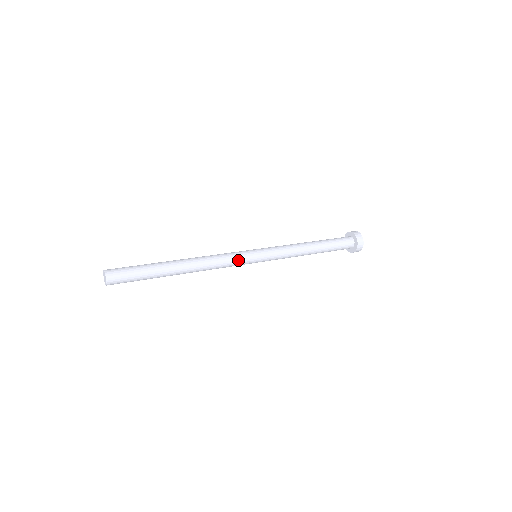
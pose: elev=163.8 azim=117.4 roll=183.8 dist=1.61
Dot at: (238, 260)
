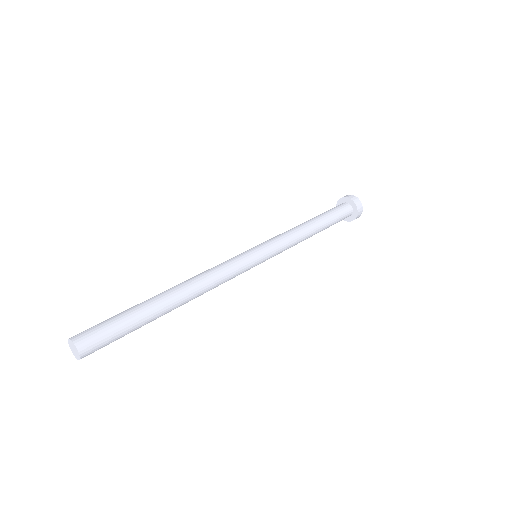
Dot at: (238, 265)
